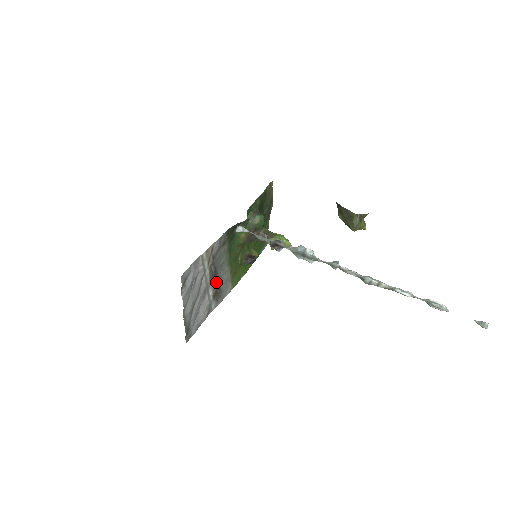
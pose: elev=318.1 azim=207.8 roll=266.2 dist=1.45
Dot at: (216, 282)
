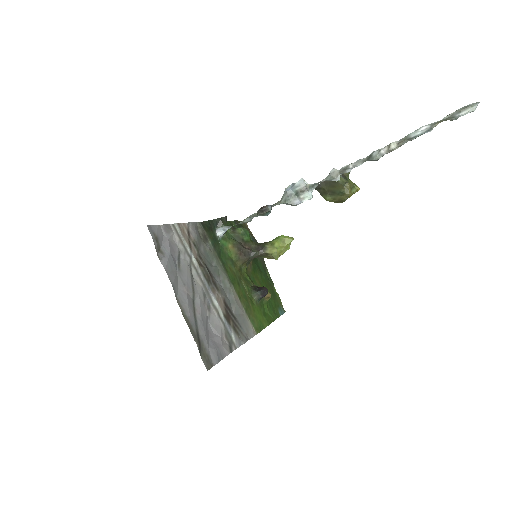
Dot at: (219, 294)
